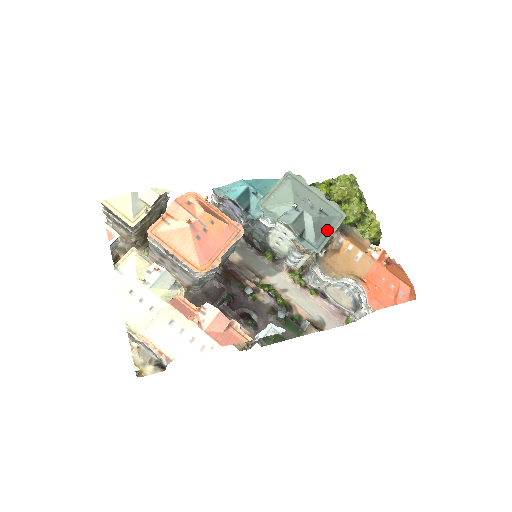
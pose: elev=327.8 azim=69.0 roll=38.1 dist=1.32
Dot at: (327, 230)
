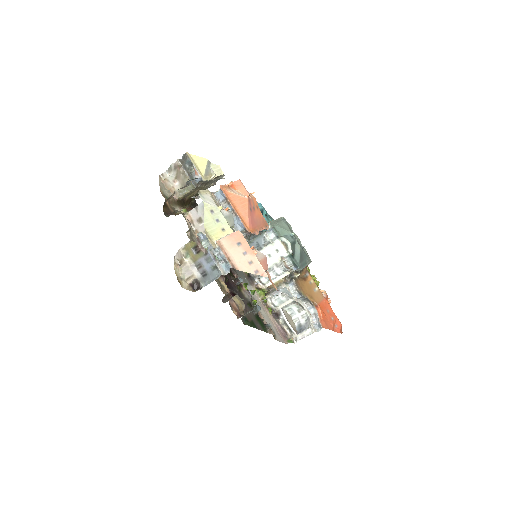
Dot at: (304, 261)
